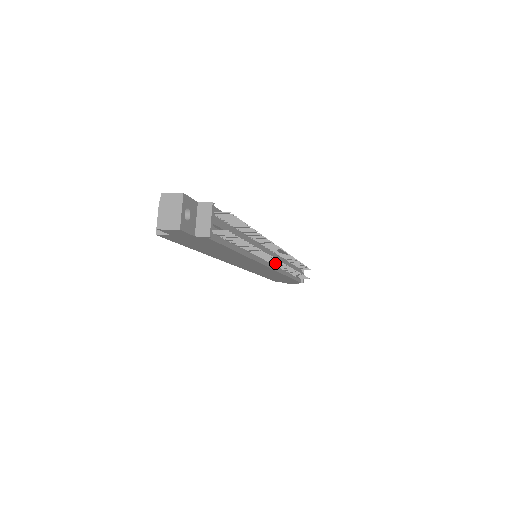
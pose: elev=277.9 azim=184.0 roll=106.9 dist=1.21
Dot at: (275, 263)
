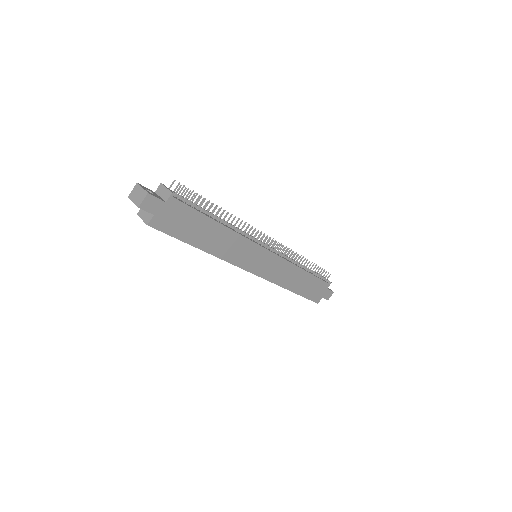
Dot at: (269, 246)
